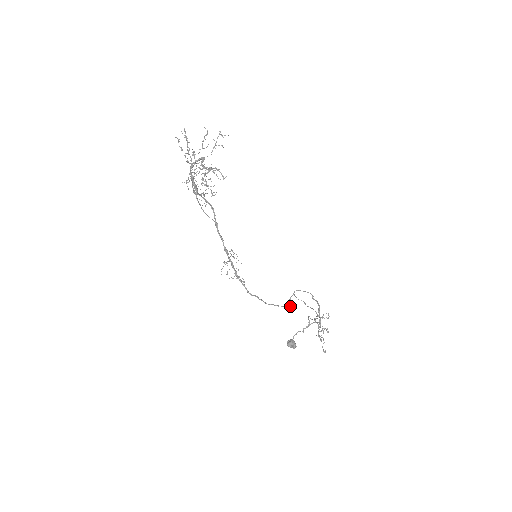
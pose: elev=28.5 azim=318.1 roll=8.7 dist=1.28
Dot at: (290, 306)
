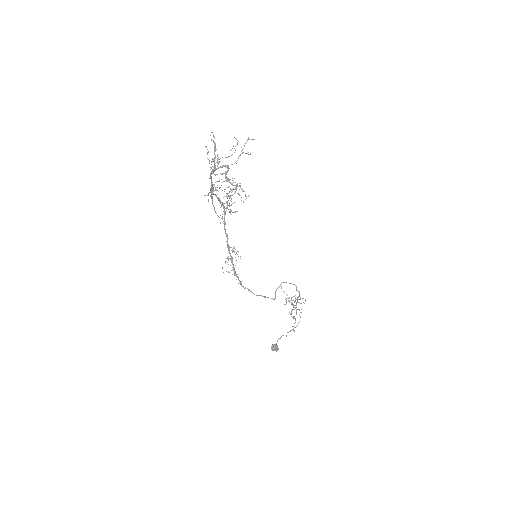
Dot at: (275, 297)
